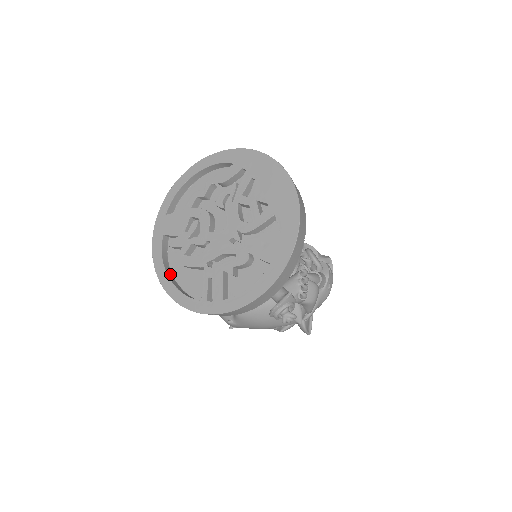
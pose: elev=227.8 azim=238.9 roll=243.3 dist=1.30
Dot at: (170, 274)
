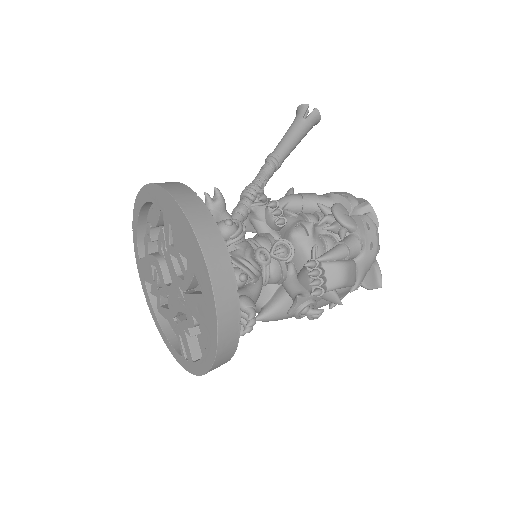
Dot at: (163, 320)
